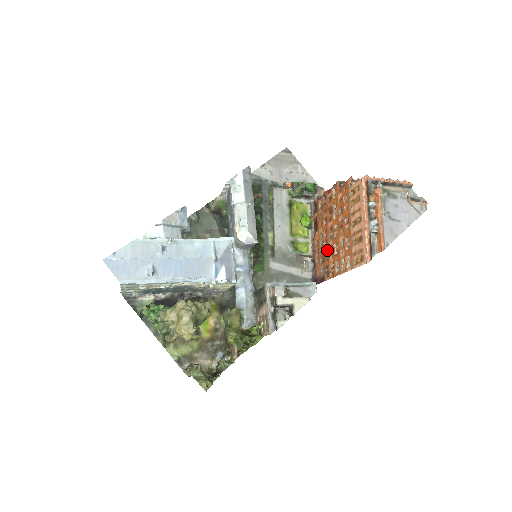
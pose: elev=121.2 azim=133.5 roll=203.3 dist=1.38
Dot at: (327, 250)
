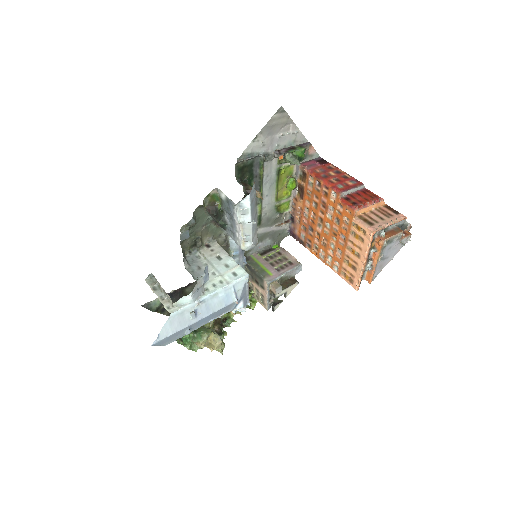
Dot at: (313, 230)
